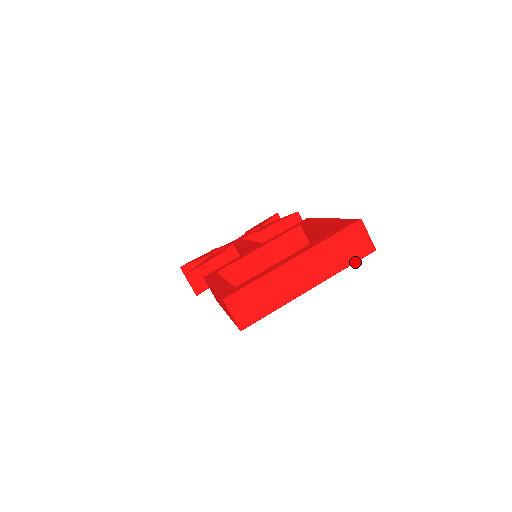
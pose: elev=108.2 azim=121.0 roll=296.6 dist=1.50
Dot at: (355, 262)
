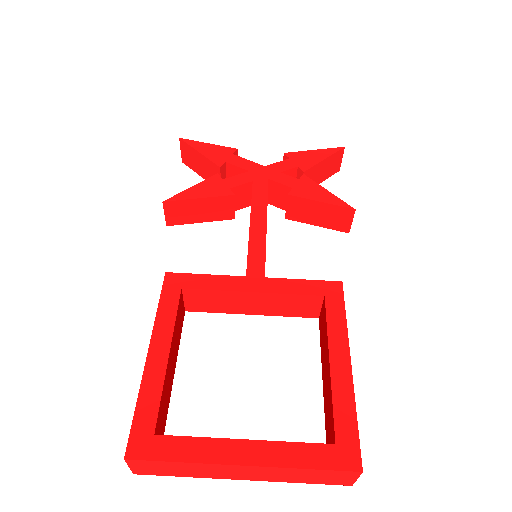
Dot at: occluded
